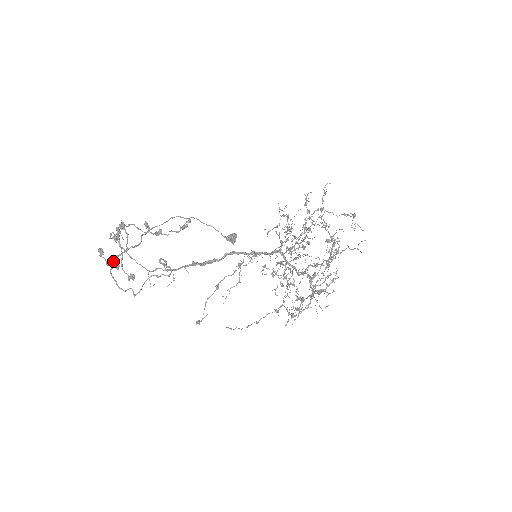
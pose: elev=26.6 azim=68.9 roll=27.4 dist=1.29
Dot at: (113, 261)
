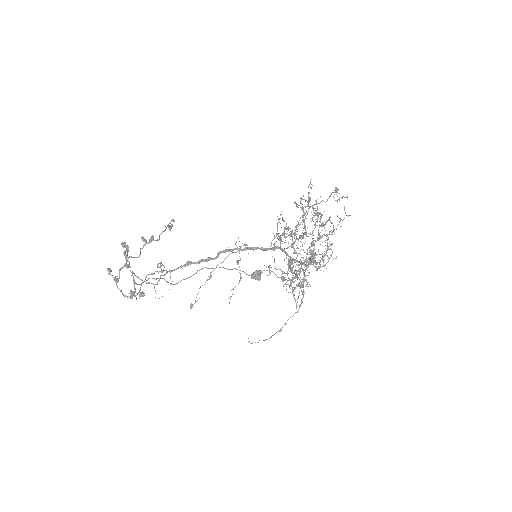
Dot at: (119, 275)
